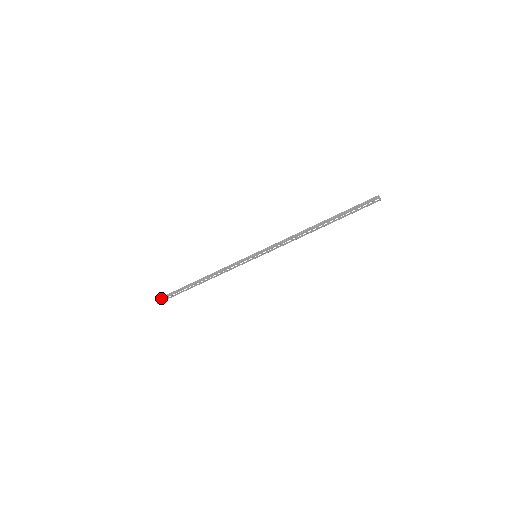
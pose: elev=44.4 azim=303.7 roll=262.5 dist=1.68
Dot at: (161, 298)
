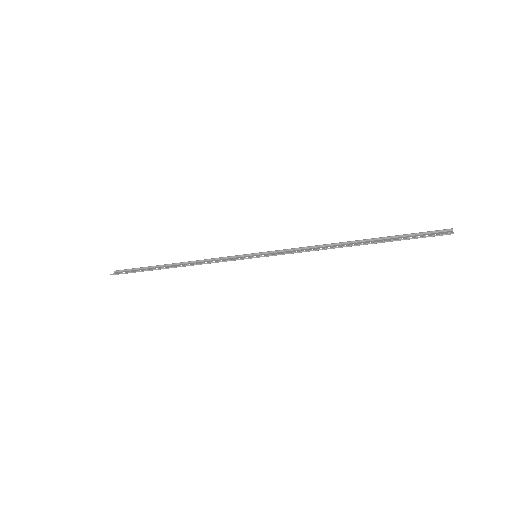
Dot at: (119, 271)
